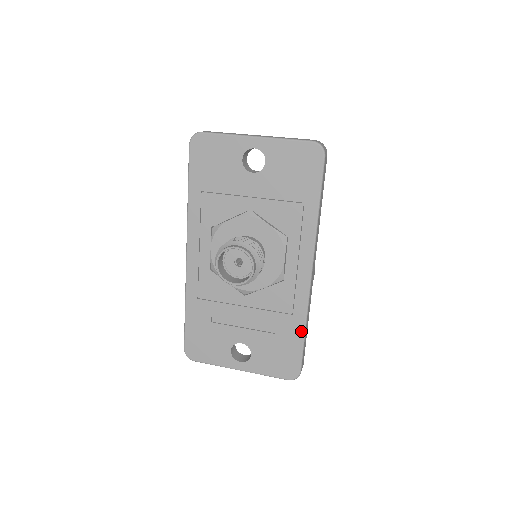
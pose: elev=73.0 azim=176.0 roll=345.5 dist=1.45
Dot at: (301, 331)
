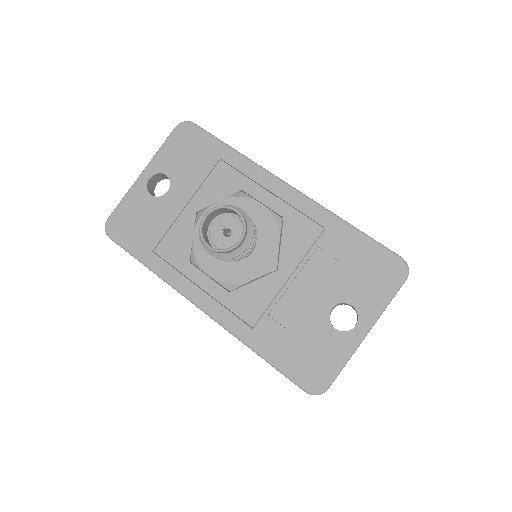
Dot at: (349, 229)
